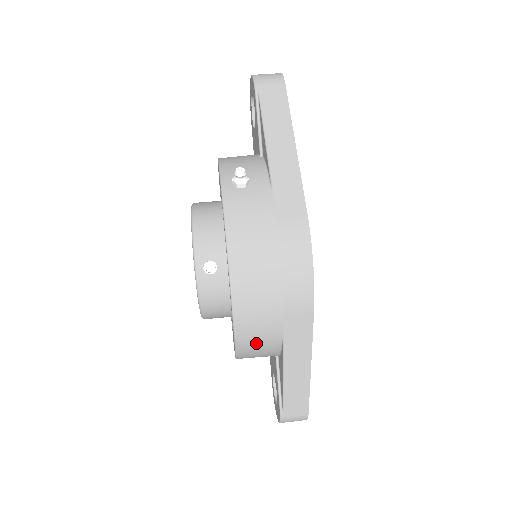
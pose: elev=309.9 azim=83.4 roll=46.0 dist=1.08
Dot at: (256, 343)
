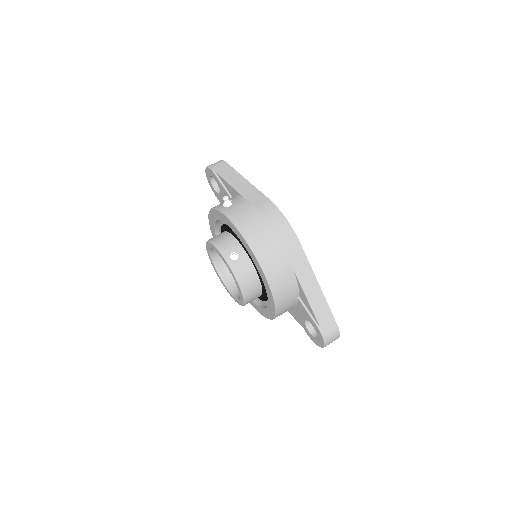
Dot at: (281, 280)
